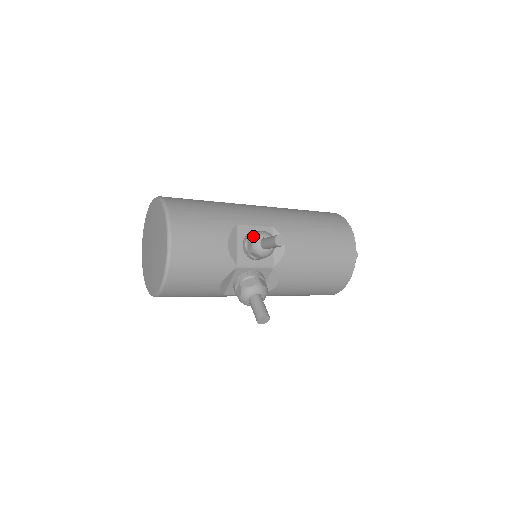
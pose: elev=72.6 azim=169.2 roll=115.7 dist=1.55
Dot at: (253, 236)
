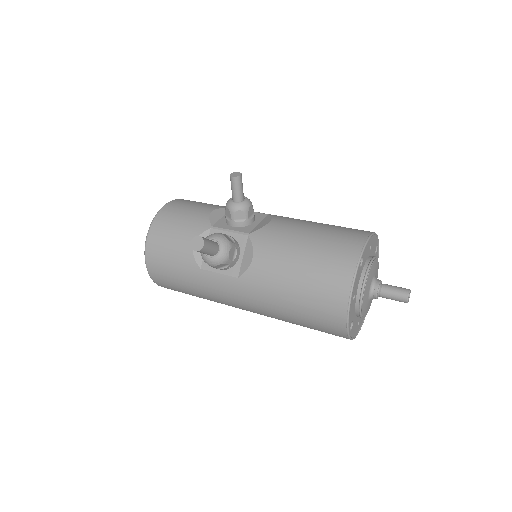
Dot at: occluded
